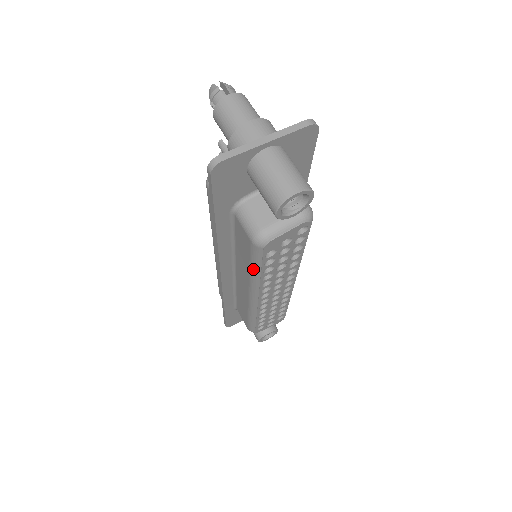
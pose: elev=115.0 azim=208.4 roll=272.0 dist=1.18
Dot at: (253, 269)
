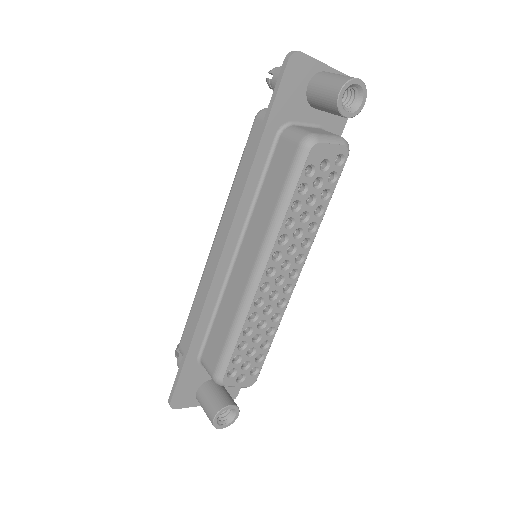
Dot at: (283, 198)
